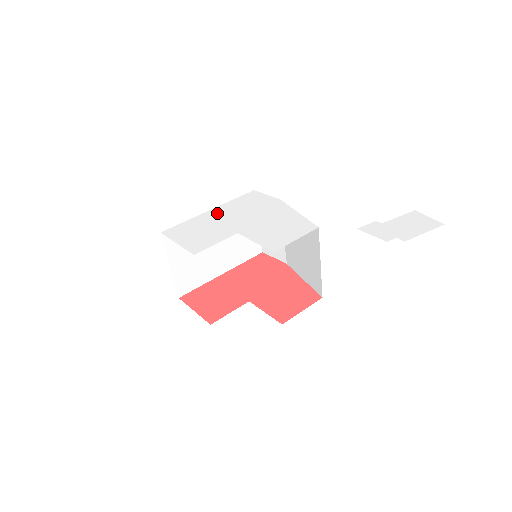
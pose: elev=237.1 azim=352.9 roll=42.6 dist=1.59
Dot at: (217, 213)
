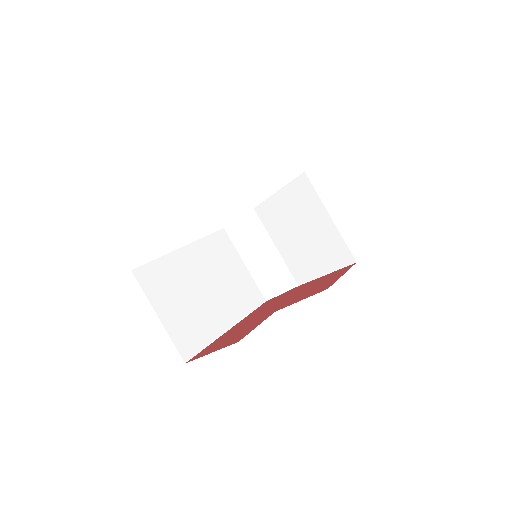
Dot at: occluded
